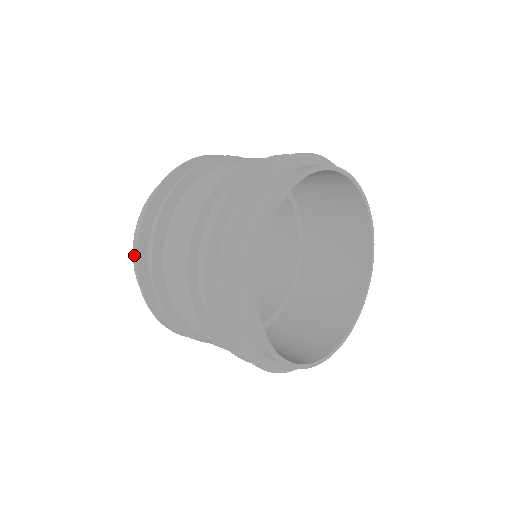
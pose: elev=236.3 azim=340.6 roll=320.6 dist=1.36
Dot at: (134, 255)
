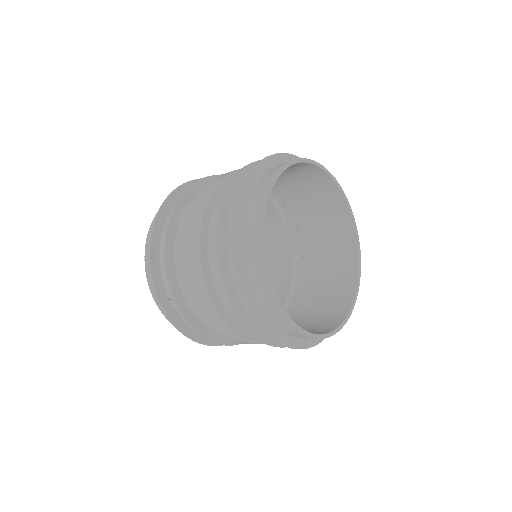
Dot at: (146, 258)
